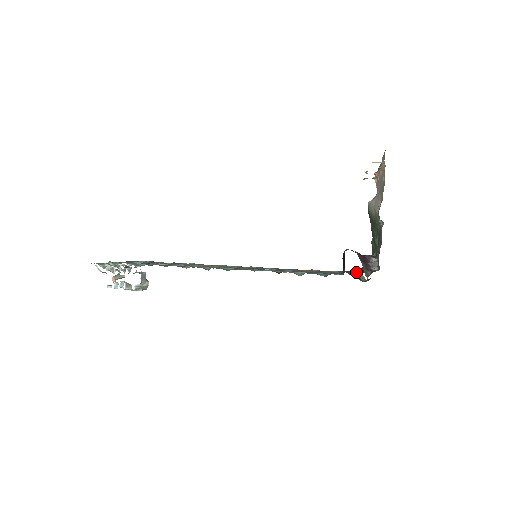
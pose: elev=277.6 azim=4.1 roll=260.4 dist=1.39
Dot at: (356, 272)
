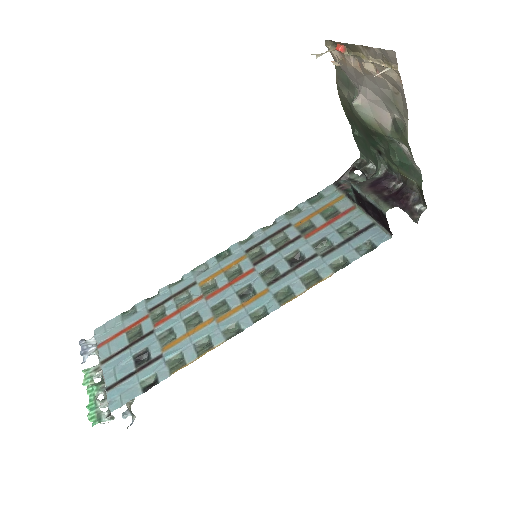
Dot at: (348, 176)
